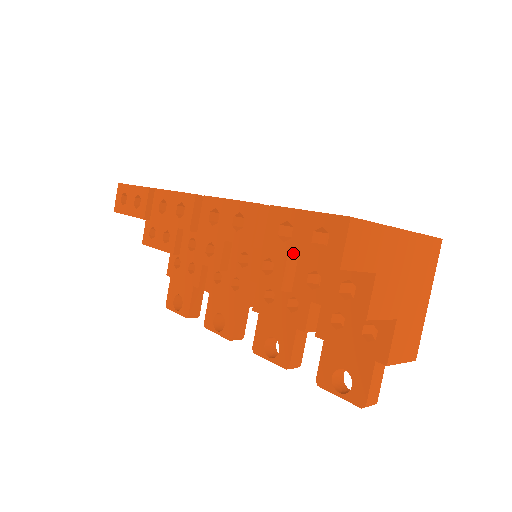
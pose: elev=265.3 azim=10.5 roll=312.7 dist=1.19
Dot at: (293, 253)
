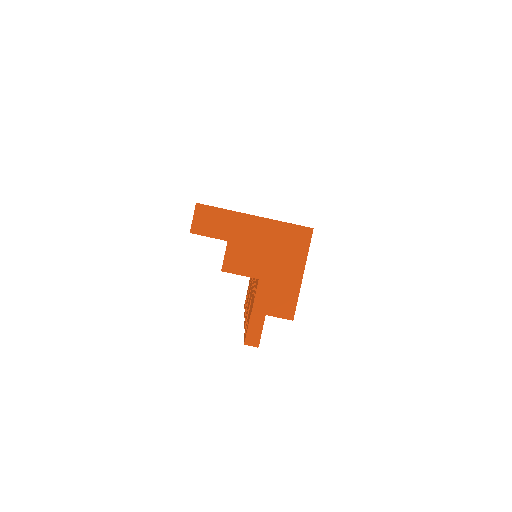
Dot at: occluded
